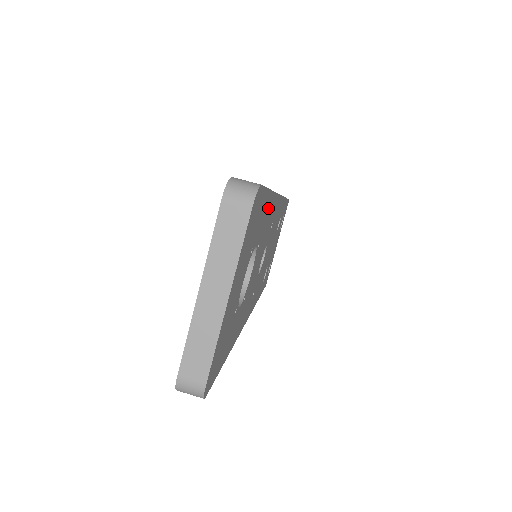
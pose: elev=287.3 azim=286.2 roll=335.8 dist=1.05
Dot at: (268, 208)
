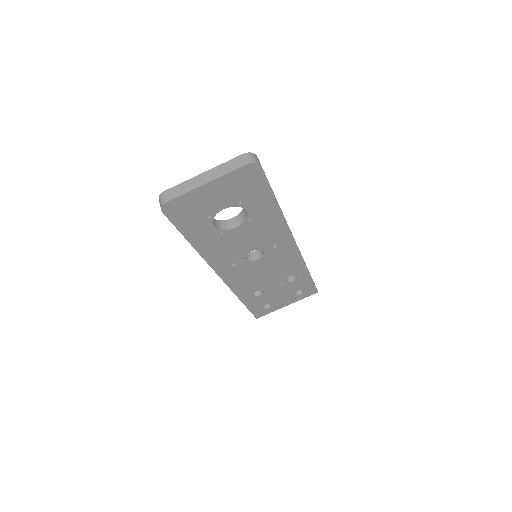
Dot at: (271, 210)
